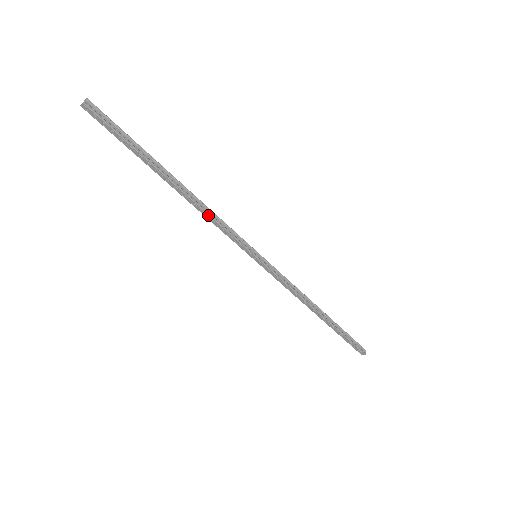
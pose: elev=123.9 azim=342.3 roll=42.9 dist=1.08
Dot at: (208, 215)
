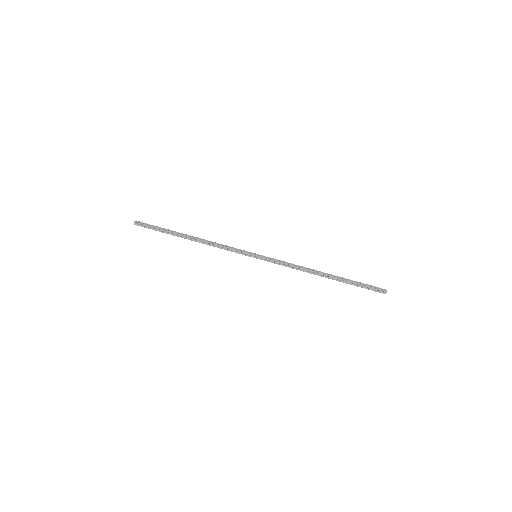
Dot at: (214, 244)
